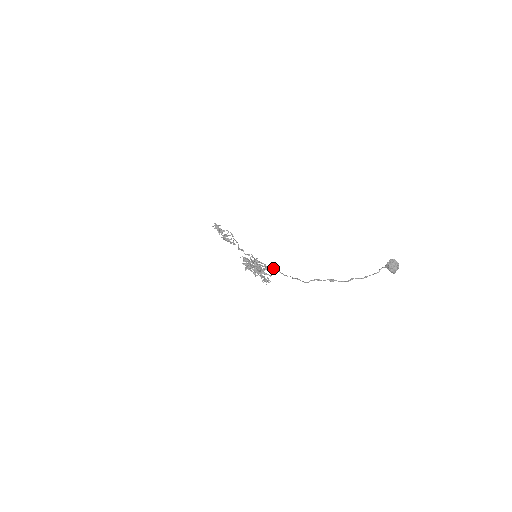
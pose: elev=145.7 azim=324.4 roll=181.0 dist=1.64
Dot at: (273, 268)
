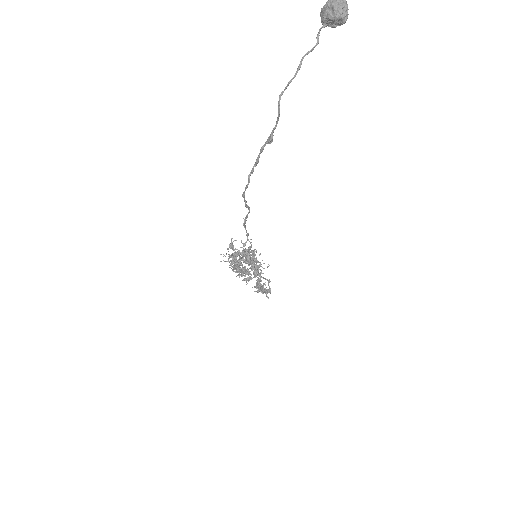
Dot at: (246, 232)
